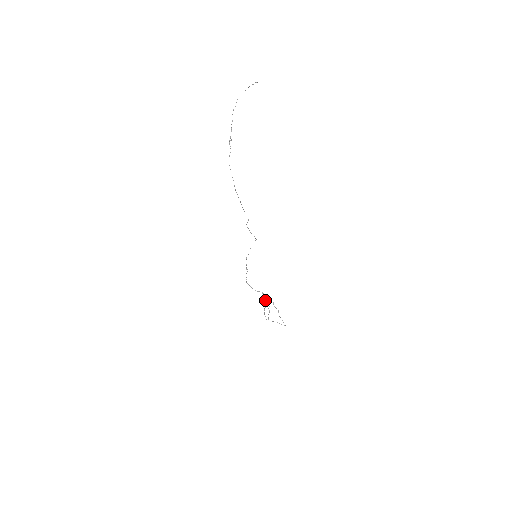
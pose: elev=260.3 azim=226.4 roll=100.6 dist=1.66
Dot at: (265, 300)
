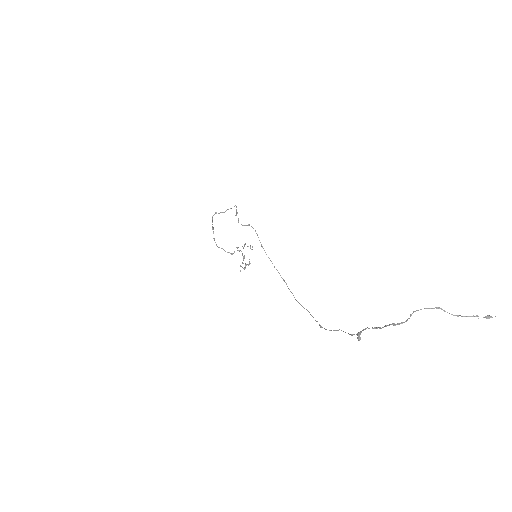
Dot at: (243, 256)
